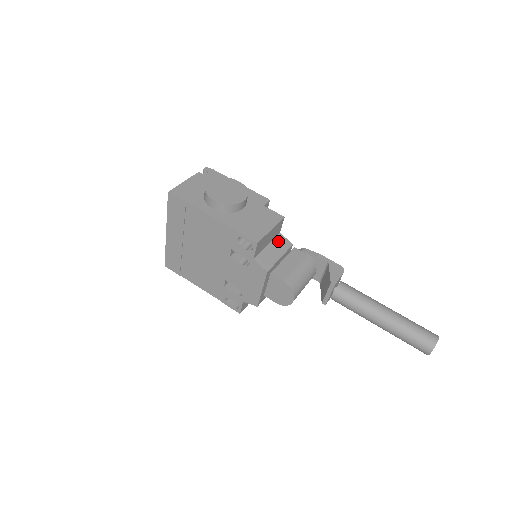
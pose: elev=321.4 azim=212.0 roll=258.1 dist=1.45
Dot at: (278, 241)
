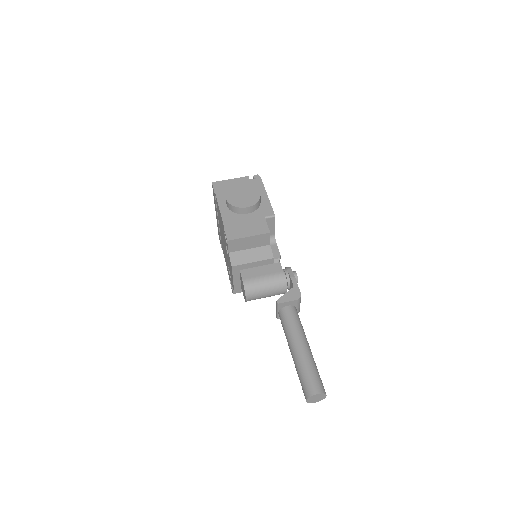
Dot at: (262, 250)
